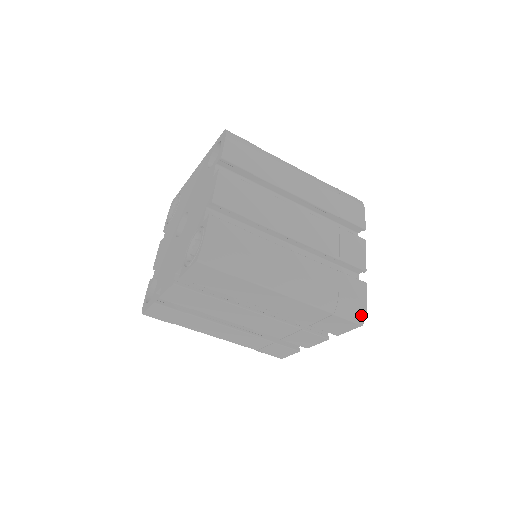
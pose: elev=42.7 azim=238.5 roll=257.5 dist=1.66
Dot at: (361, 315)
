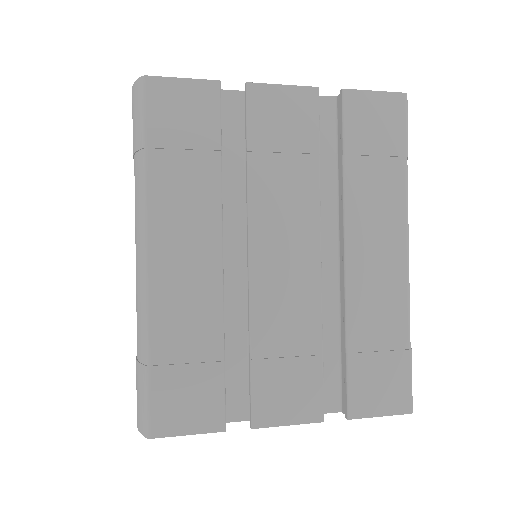
Dot at: occluded
